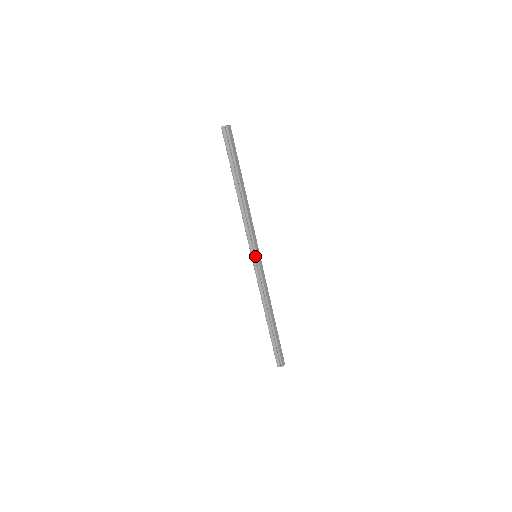
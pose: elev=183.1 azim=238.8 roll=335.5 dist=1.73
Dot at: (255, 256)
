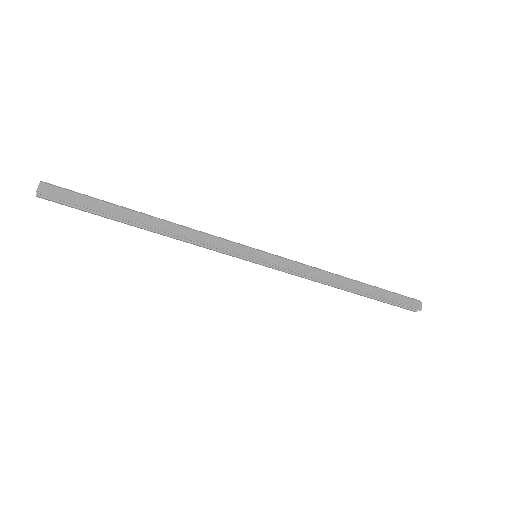
Dot at: (254, 260)
